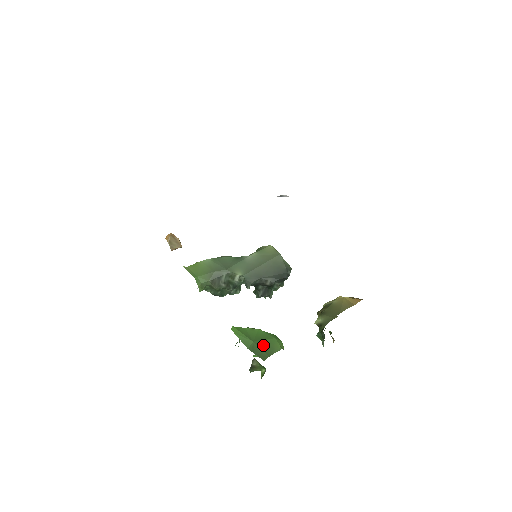
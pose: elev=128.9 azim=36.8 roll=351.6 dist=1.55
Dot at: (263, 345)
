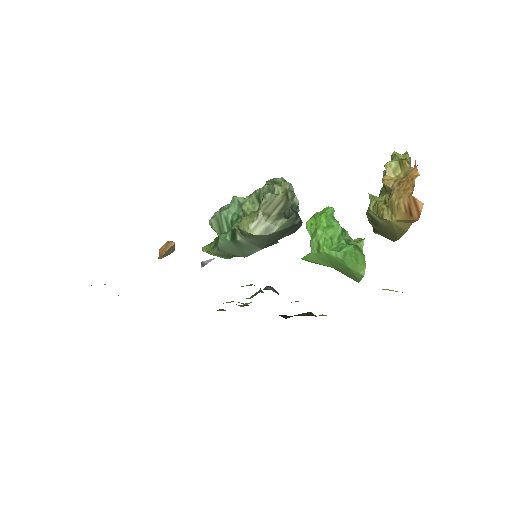
Dot at: (344, 273)
